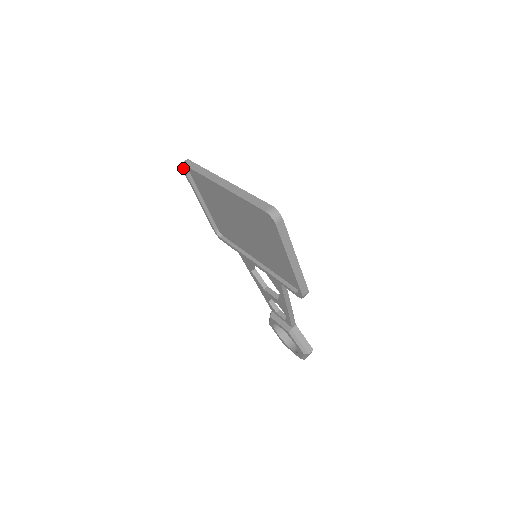
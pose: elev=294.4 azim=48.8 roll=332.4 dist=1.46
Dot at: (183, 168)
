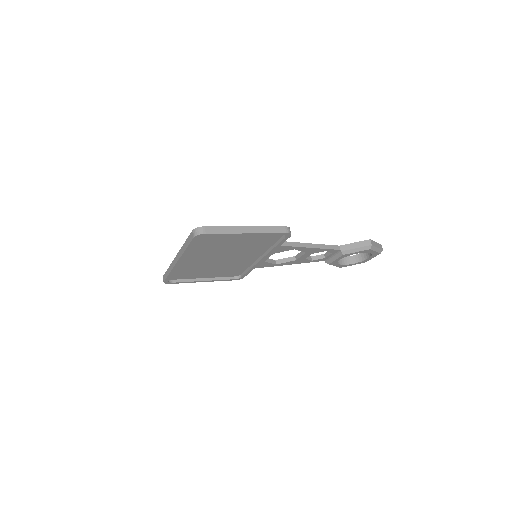
Dot at: (168, 283)
